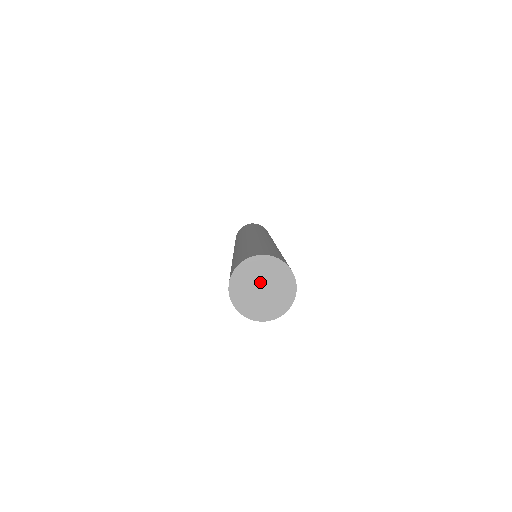
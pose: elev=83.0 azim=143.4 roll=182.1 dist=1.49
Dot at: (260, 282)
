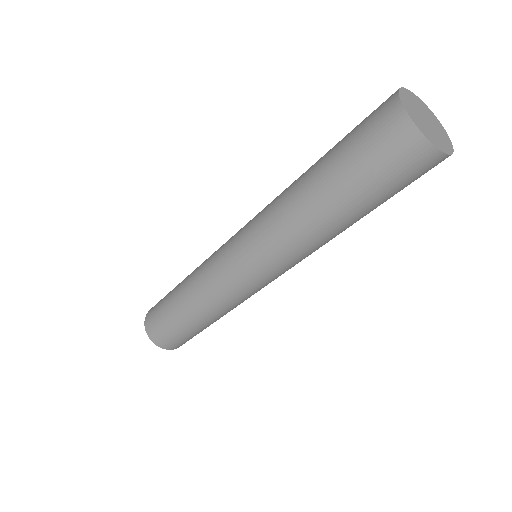
Dot at: (421, 116)
